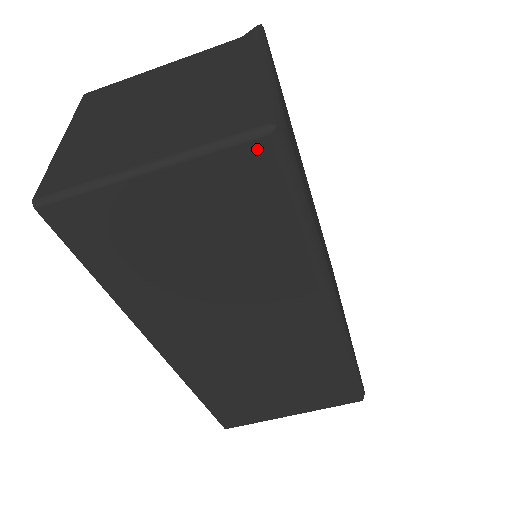
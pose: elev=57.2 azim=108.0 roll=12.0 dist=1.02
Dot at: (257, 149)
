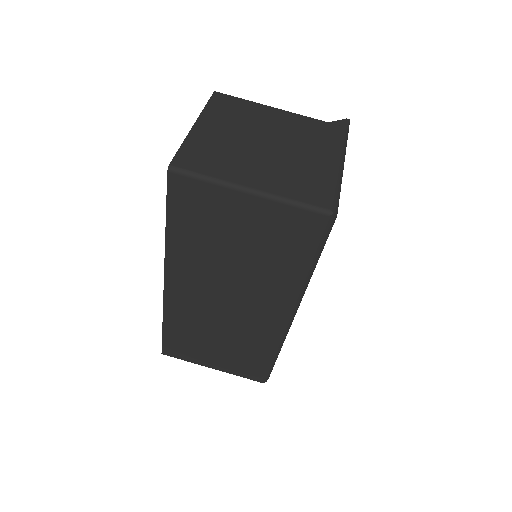
Dot at: (315, 218)
